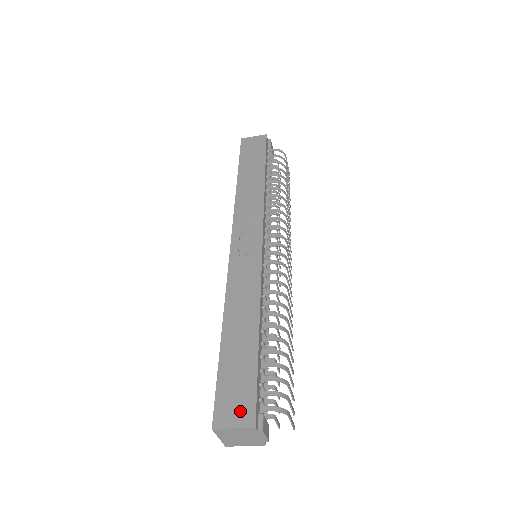
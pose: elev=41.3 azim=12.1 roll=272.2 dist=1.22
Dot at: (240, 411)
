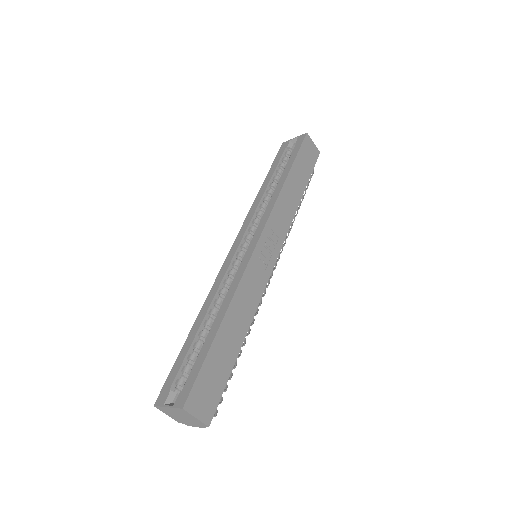
Dot at: (206, 406)
